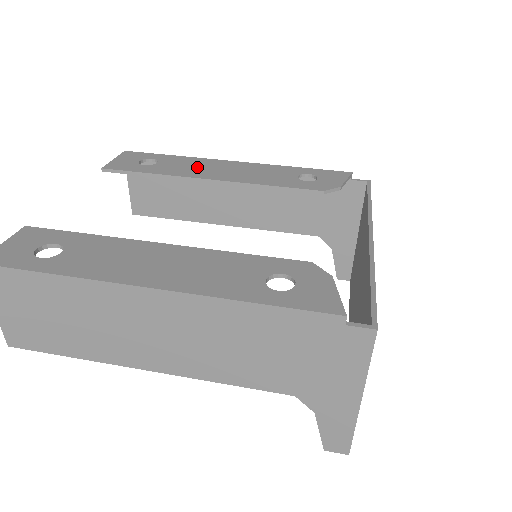
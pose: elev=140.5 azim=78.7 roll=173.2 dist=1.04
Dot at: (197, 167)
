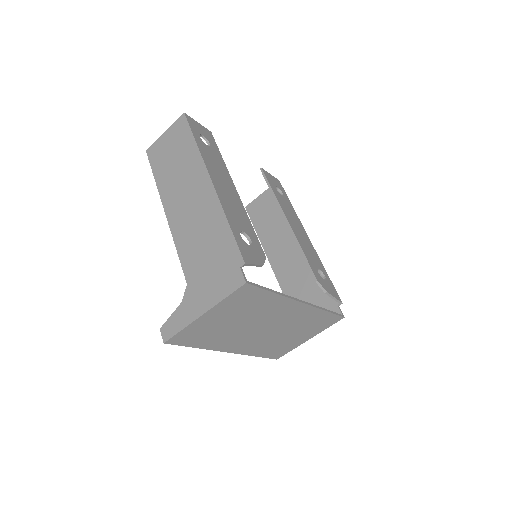
Dot at: (292, 215)
